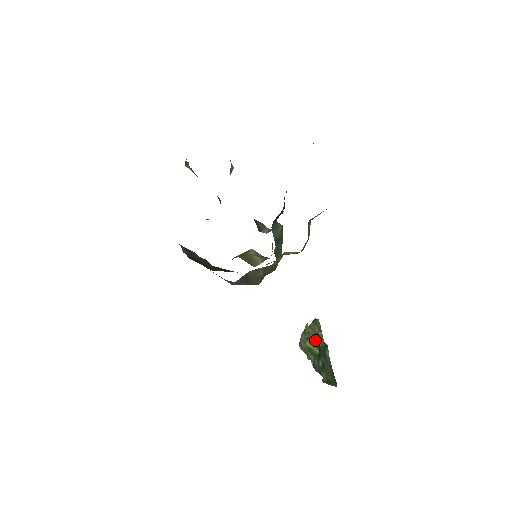
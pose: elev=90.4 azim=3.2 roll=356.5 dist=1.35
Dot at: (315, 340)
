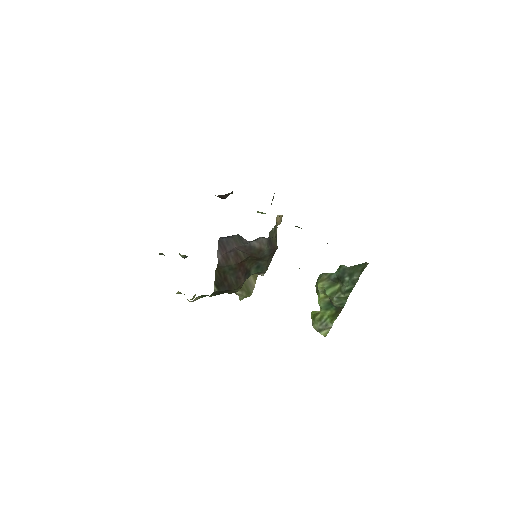
Dot at: (330, 283)
